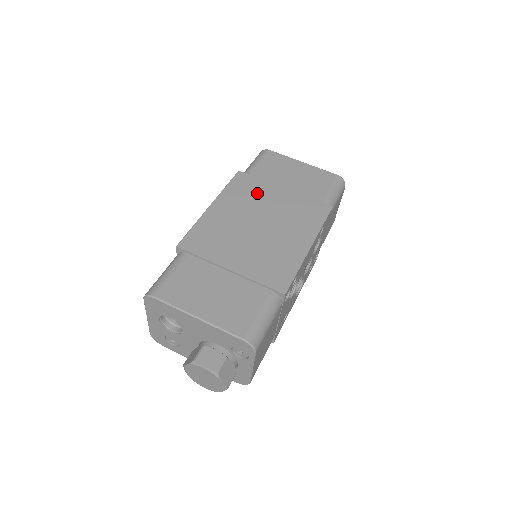
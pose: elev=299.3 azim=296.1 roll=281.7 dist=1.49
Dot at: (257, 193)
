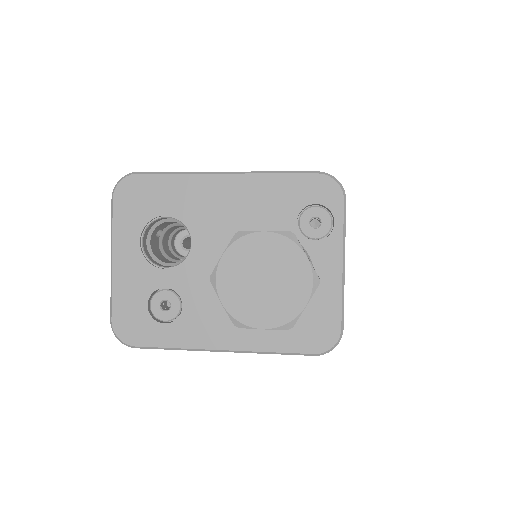
Dot at: occluded
